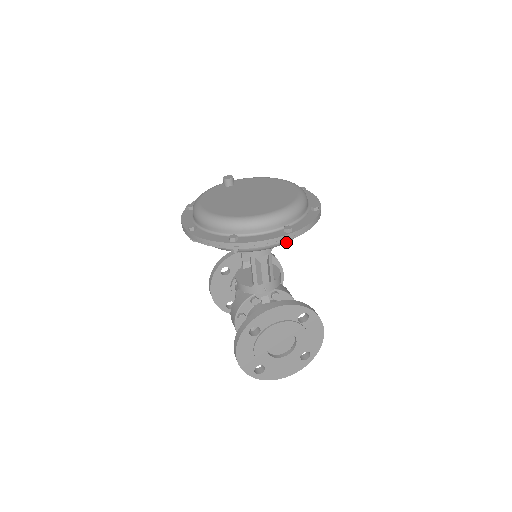
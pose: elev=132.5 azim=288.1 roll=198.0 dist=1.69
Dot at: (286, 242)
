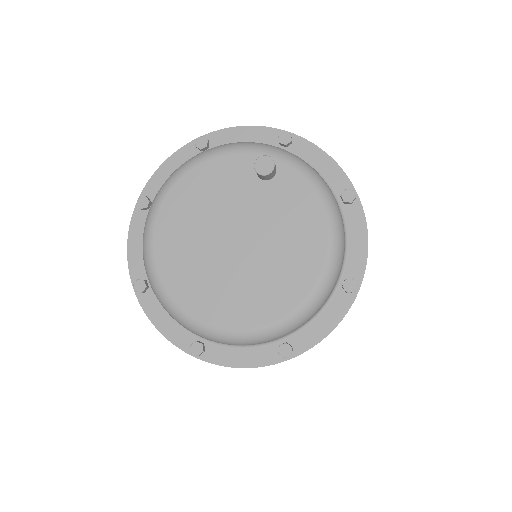
Dot at: occluded
